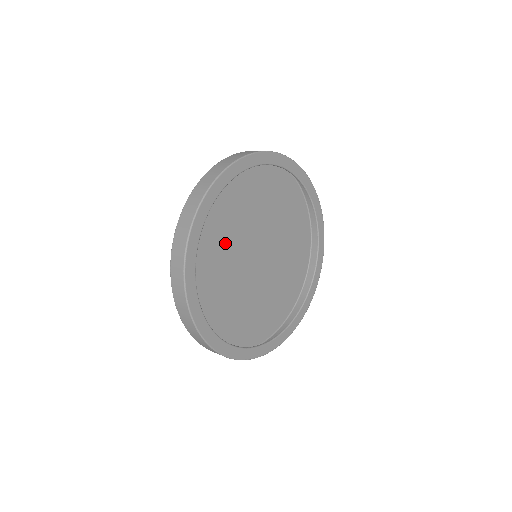
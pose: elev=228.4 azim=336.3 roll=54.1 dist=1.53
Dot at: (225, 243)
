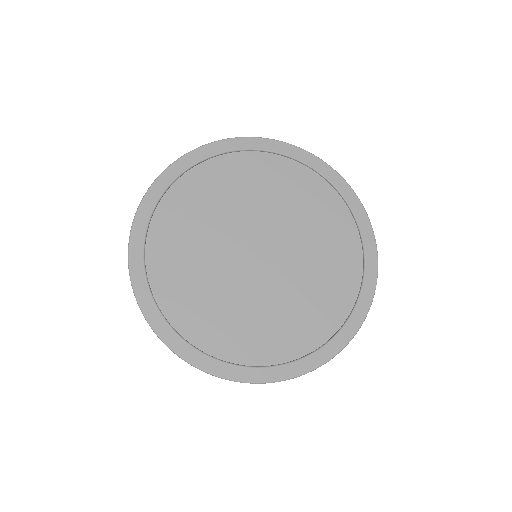
Dot at: (207, 274)
